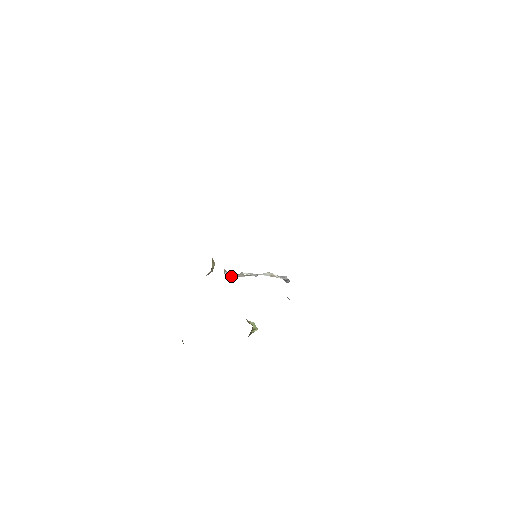
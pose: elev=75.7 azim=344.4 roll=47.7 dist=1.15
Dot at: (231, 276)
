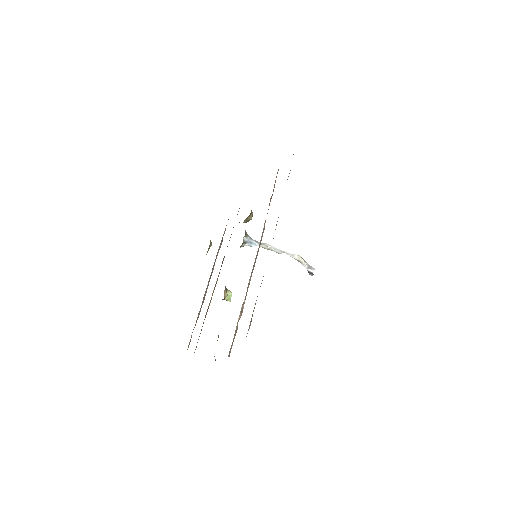
Dot at: (248, 243)
